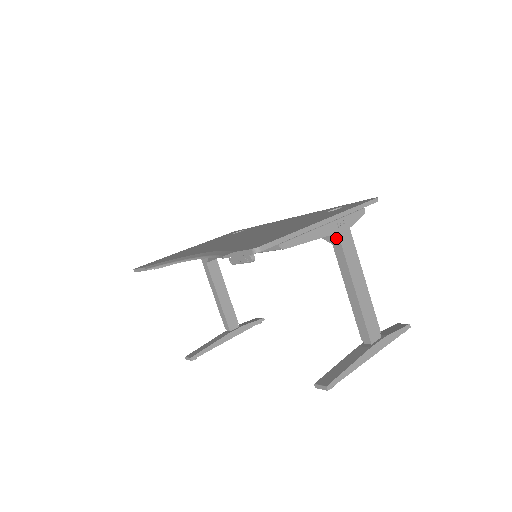
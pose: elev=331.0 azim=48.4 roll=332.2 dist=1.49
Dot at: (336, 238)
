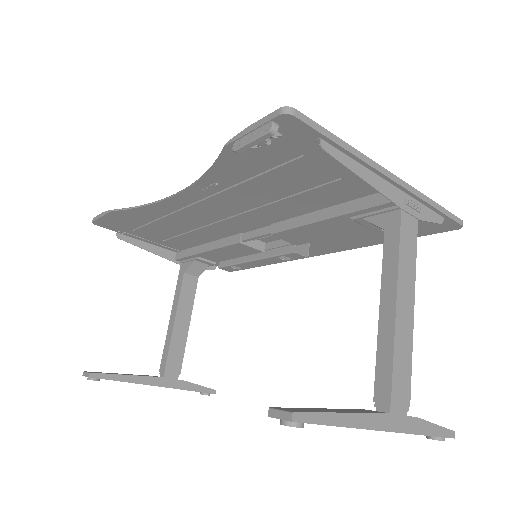
Dot at: (395, 219)
